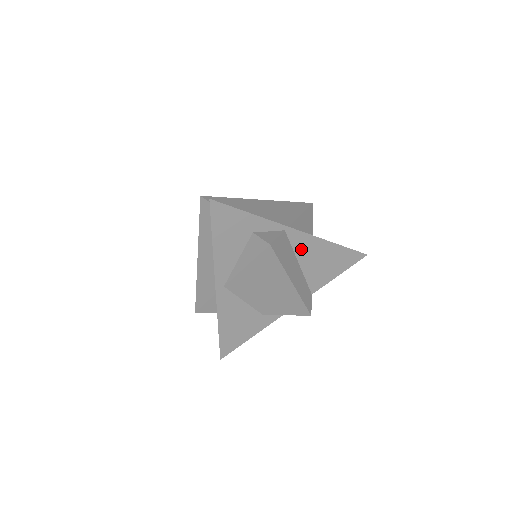
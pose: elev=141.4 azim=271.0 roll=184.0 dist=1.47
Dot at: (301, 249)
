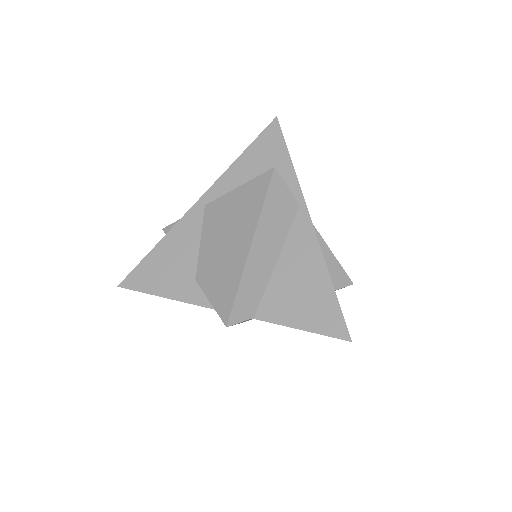
Dot at: (295, 244)
